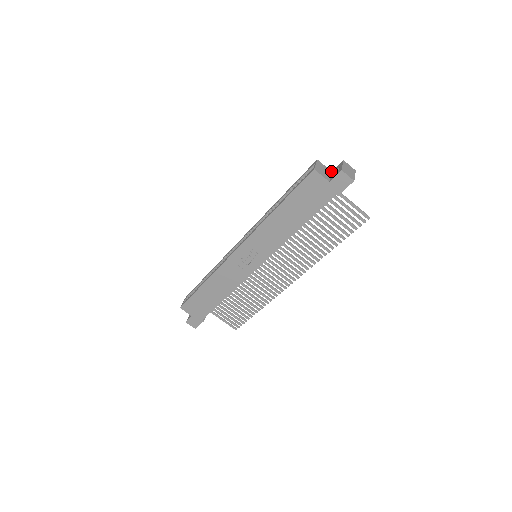
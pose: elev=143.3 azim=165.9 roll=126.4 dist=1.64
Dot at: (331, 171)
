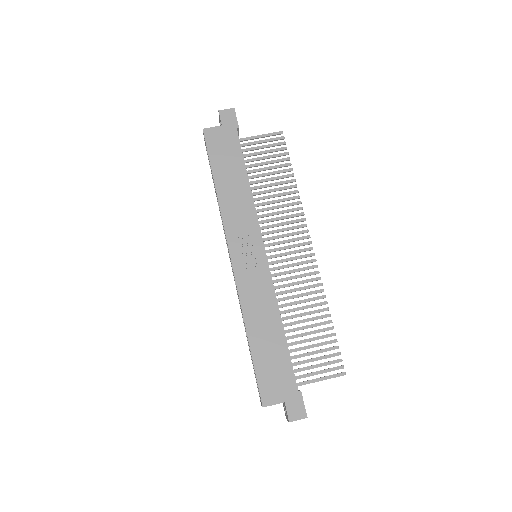
Dot at: occluded
